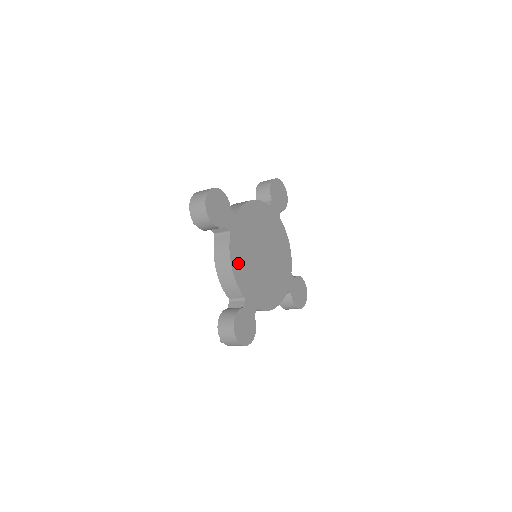
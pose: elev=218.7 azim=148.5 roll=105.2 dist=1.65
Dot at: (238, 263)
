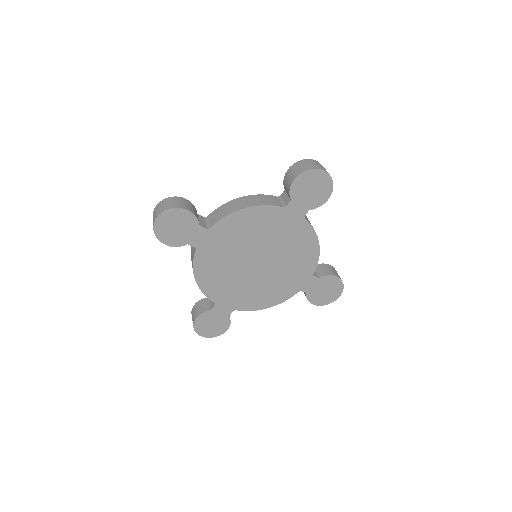
Dot at: (207, 275)
